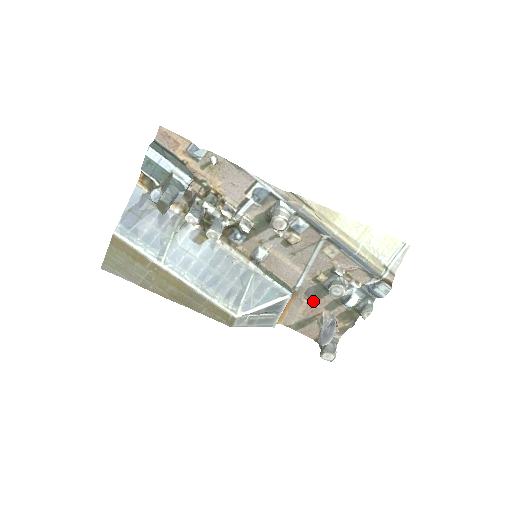
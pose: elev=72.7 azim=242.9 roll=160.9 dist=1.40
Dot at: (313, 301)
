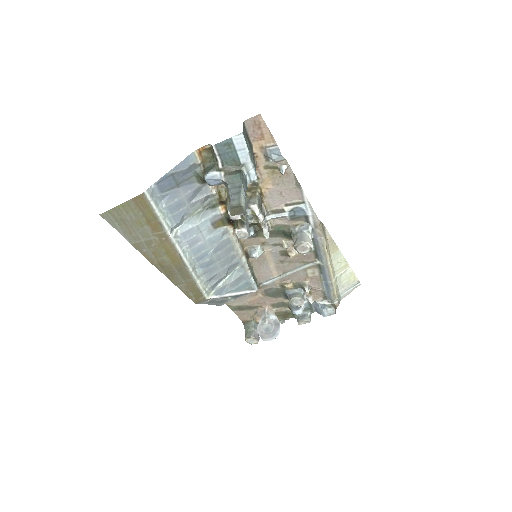
Dot at: (266, 297)
